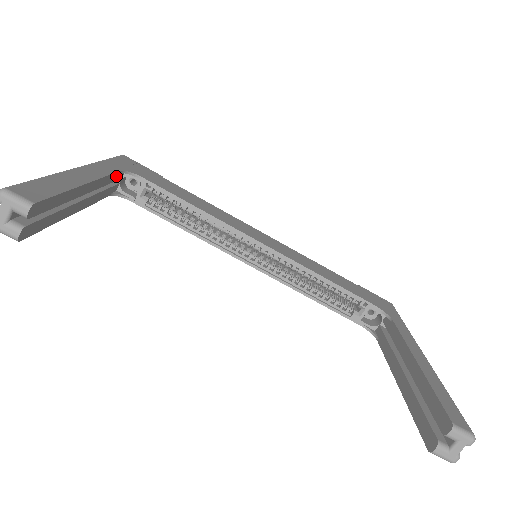
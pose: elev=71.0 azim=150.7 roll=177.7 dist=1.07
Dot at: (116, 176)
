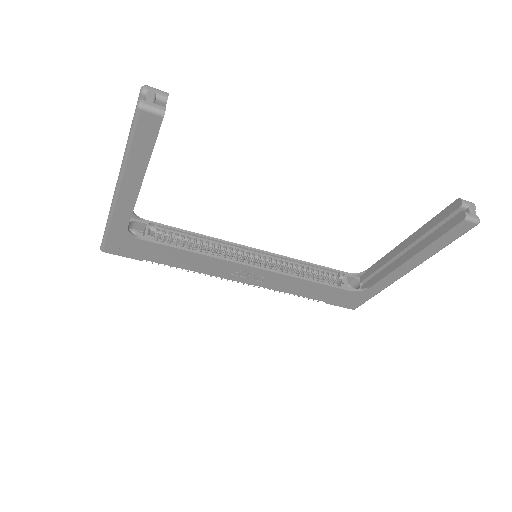
Dot at: occluded
